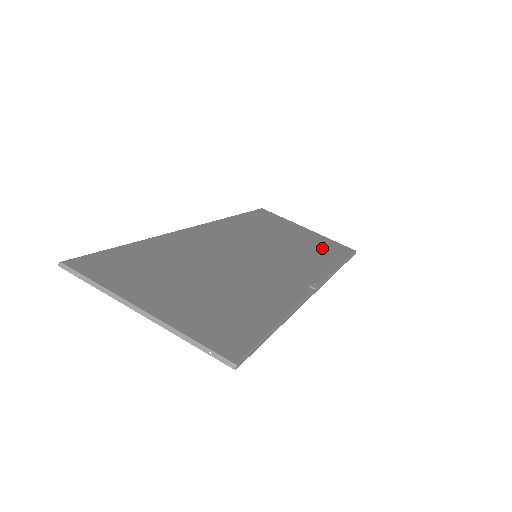
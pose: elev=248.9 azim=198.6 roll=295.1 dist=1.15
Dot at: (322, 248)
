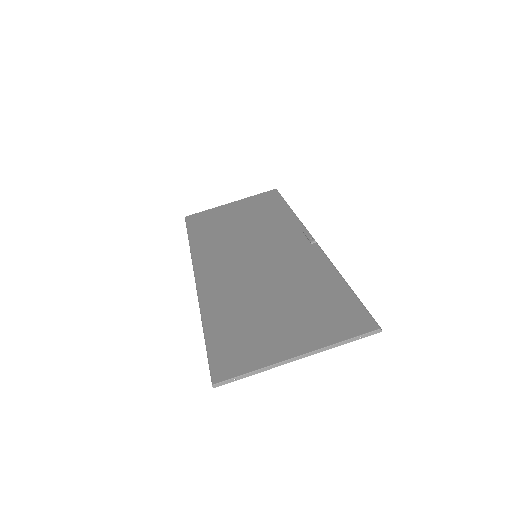
Dot at: (263, 208)
